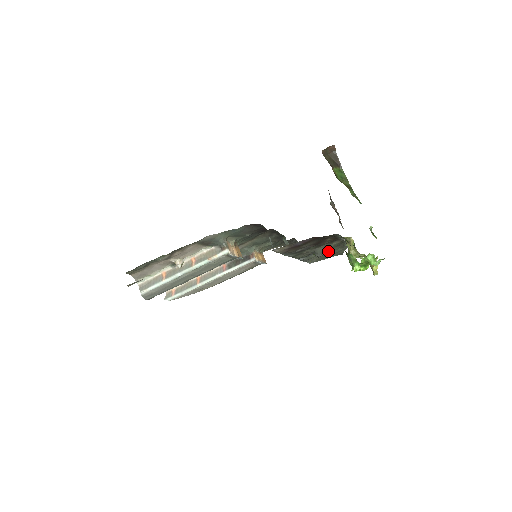
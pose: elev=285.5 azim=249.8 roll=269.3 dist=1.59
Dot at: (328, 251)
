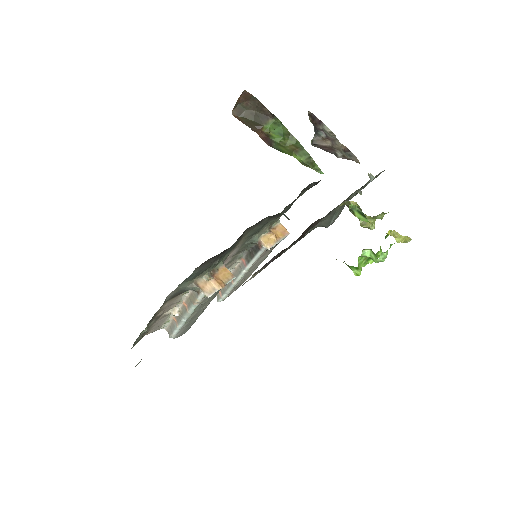
Dot at: (341, 210)
